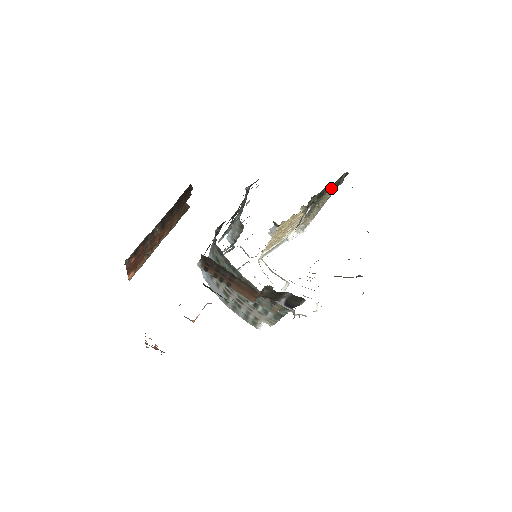
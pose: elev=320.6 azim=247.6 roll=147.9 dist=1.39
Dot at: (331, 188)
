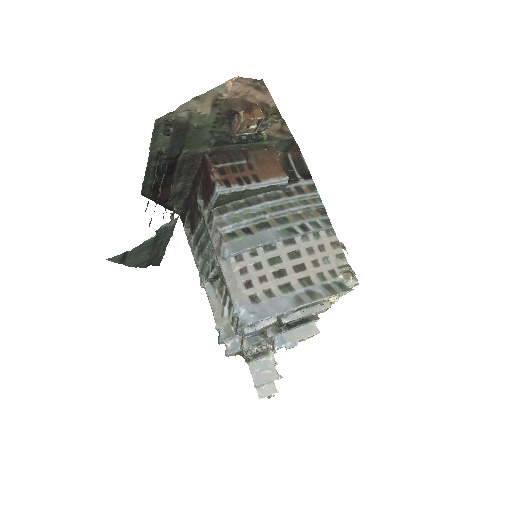
Dot at: occluded
